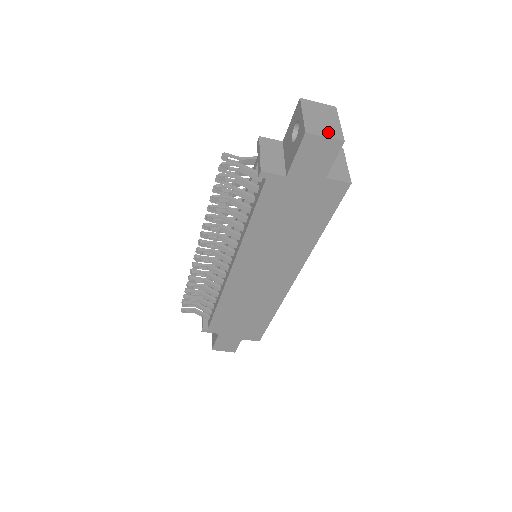
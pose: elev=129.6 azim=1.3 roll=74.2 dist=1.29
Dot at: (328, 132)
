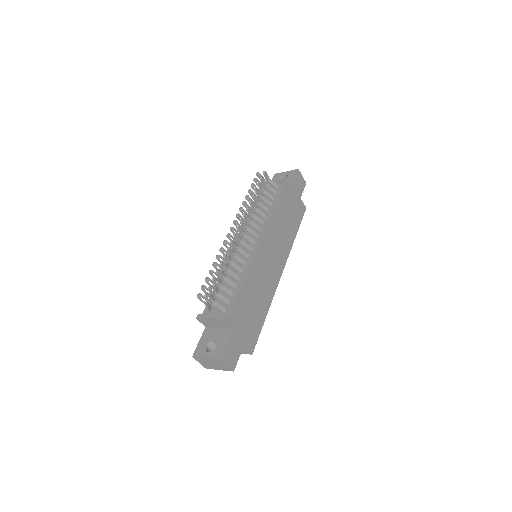
Dot at: occluded
